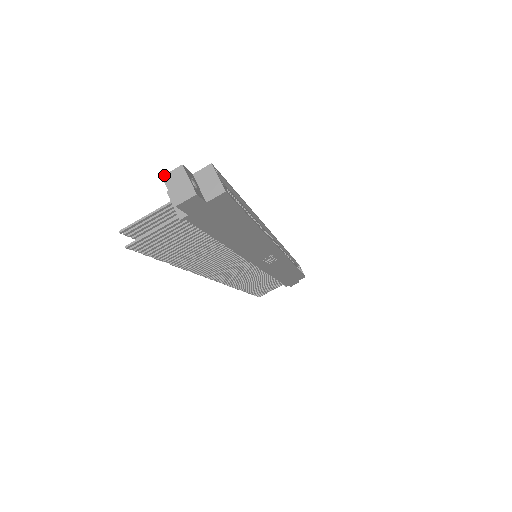
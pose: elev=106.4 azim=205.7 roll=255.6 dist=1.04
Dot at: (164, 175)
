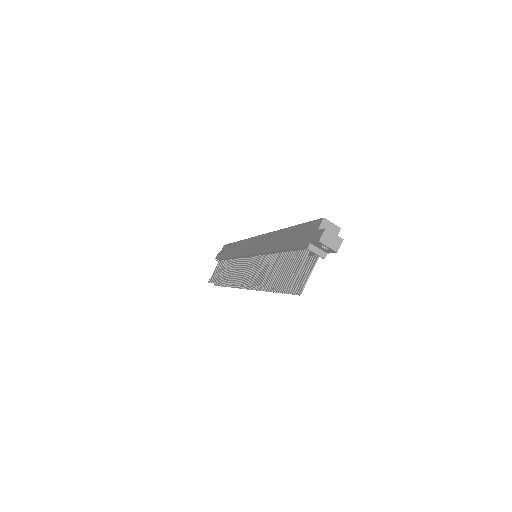
Dot at: (320, 240)
